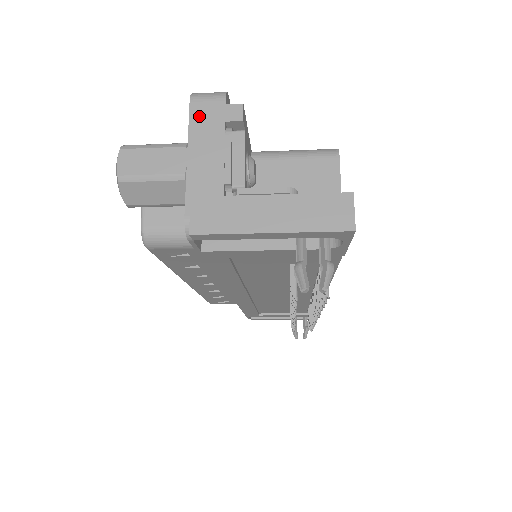
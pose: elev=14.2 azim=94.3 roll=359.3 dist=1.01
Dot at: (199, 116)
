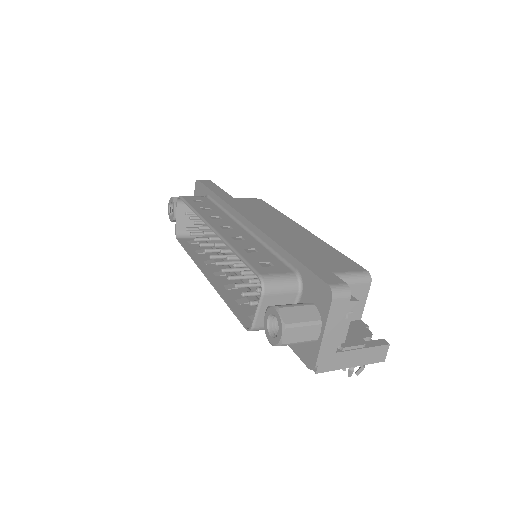
Dot at: (335, 309)
